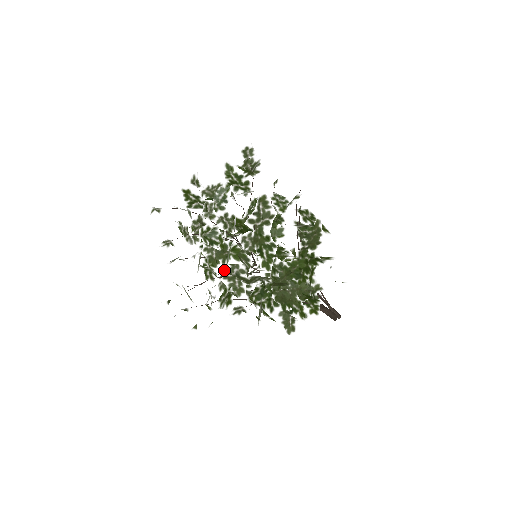
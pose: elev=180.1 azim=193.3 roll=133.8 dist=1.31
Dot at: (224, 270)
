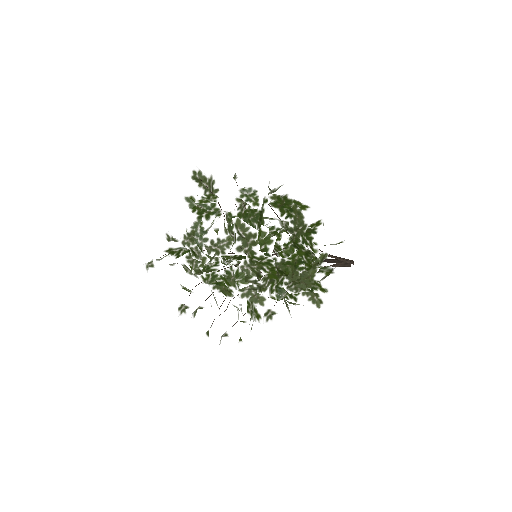
Dot at: (238, 290)
